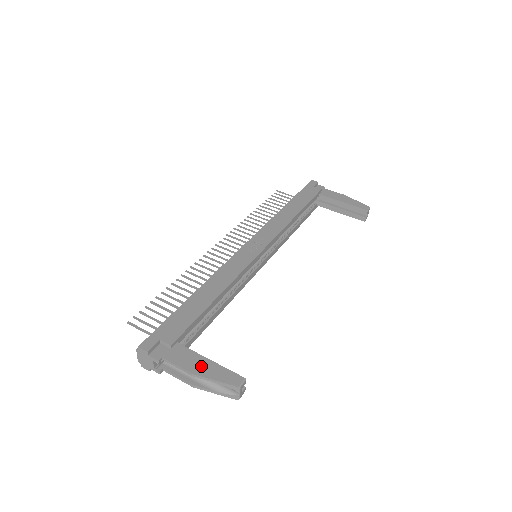
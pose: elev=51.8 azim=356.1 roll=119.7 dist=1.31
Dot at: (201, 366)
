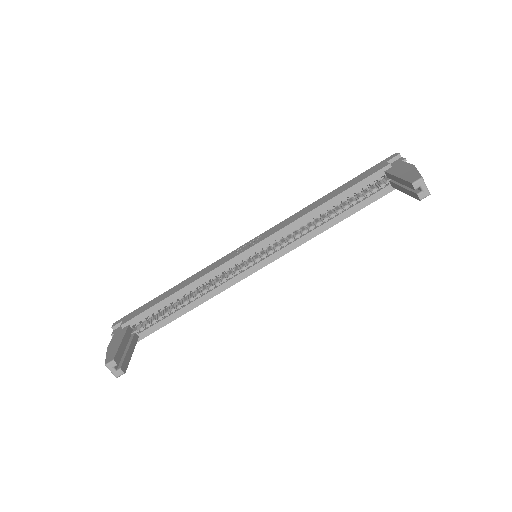
Dot at: (114, 344)
